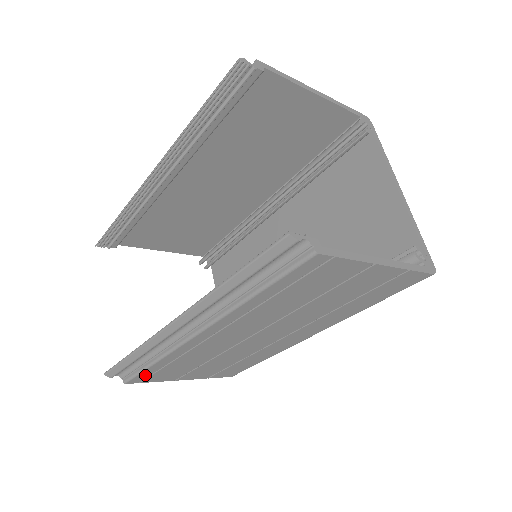
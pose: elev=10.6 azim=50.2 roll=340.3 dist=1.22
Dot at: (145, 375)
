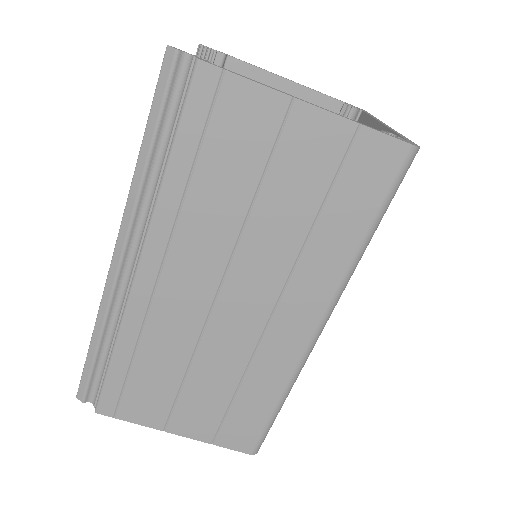
Dot at: (114, 391)
